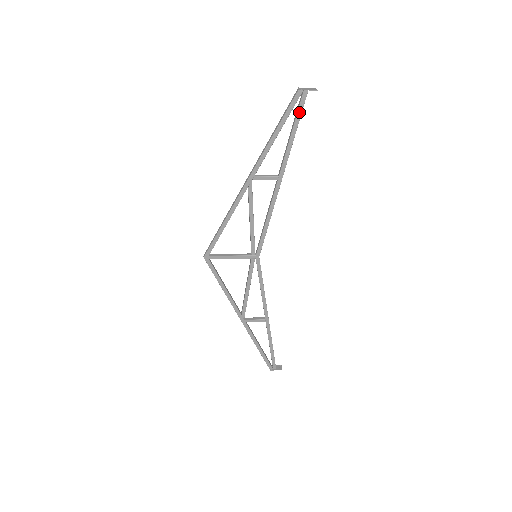
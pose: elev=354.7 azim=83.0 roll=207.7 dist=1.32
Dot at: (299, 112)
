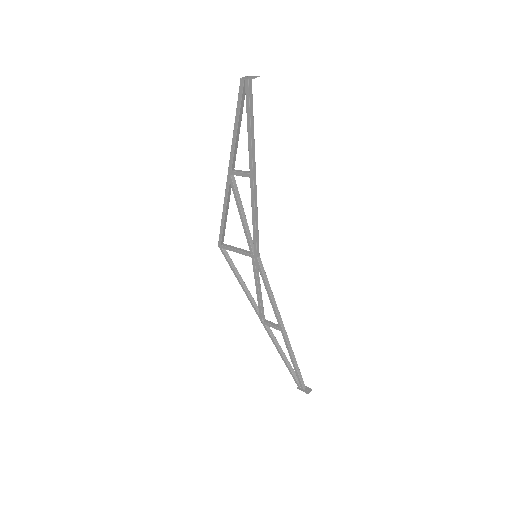
Dot at: (247, 104)
